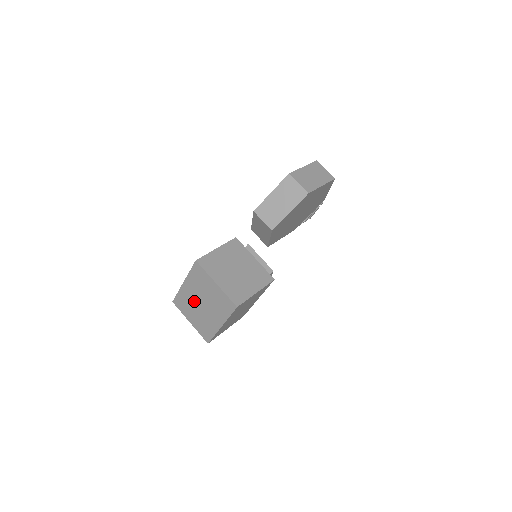
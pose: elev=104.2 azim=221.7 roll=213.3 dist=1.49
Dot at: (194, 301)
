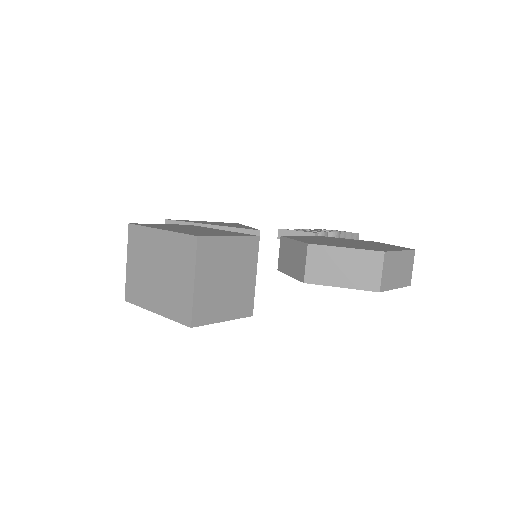
Dot at: (152, 257)
